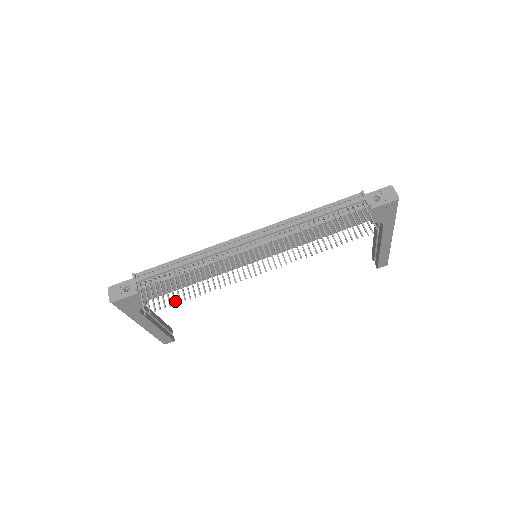
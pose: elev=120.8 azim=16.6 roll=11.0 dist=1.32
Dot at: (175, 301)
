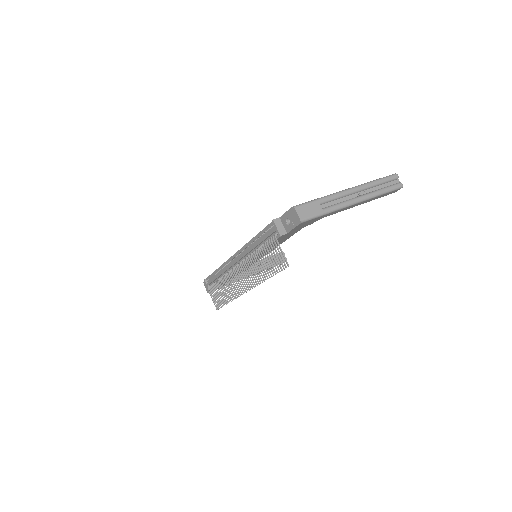
Dot at: (223, 303)
